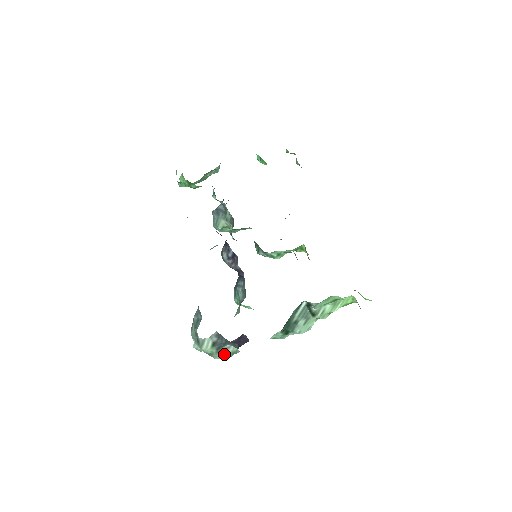
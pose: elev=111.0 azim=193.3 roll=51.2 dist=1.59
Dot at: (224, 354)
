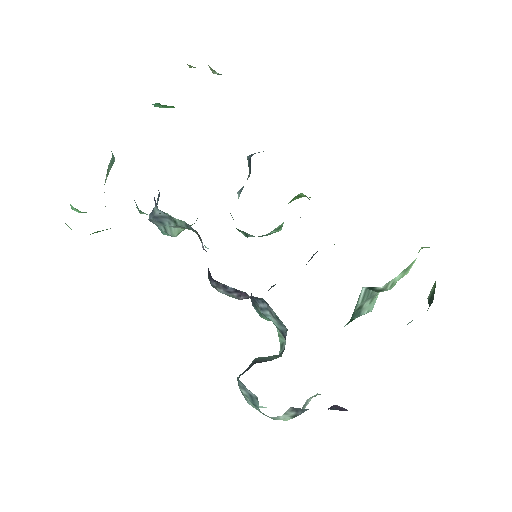
Dot at: (305, 405)
